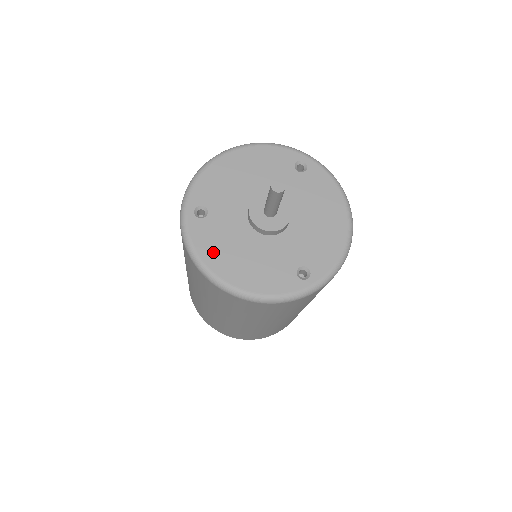
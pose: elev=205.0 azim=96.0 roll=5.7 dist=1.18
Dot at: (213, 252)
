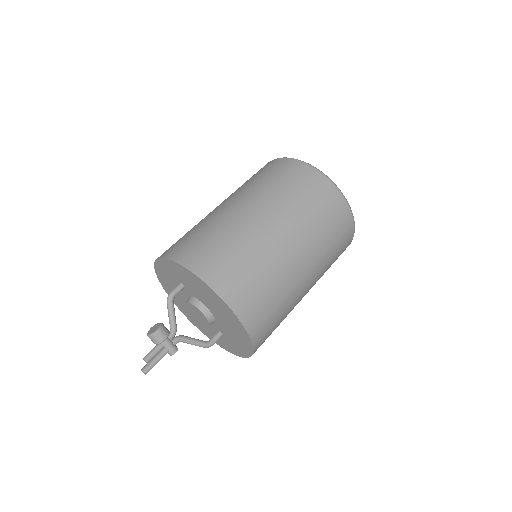
Dot at: occluded
